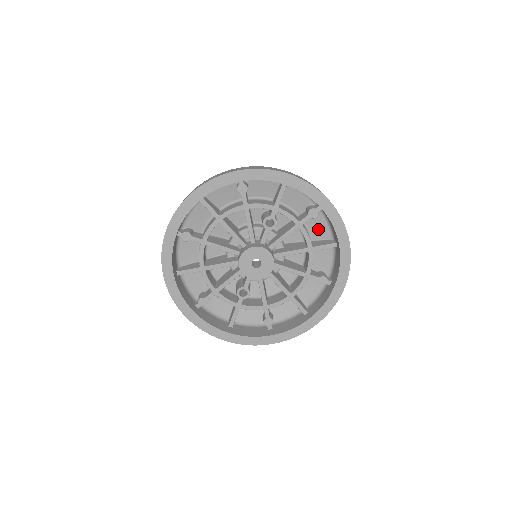
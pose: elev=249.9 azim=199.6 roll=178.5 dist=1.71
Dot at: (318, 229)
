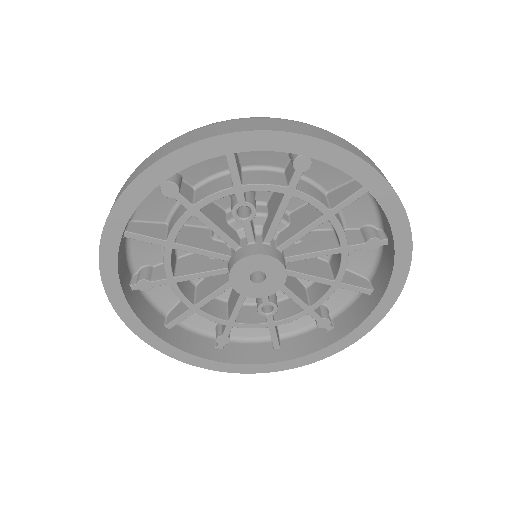
Dot at: (327, 173)
